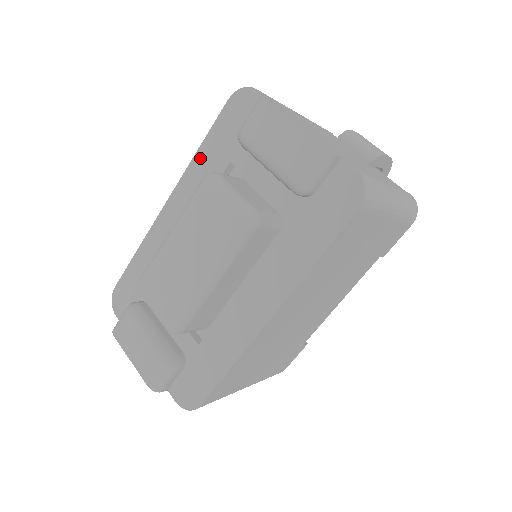
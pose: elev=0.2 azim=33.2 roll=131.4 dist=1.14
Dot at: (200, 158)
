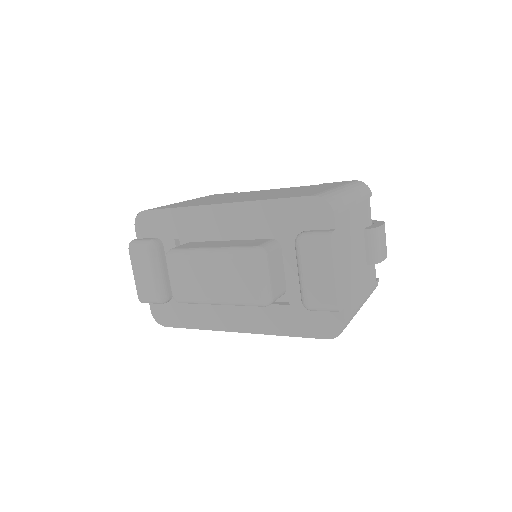
Dot at: (263, 207)
